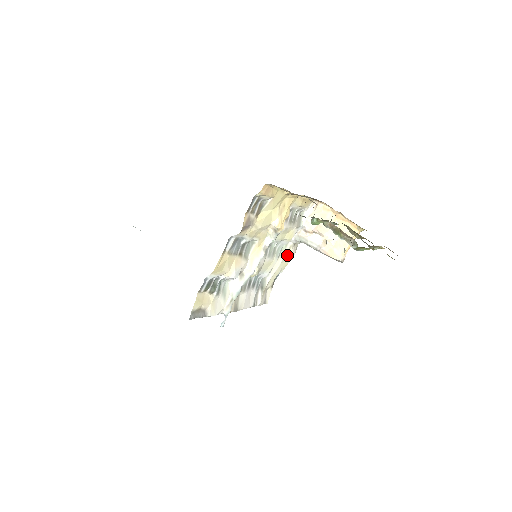
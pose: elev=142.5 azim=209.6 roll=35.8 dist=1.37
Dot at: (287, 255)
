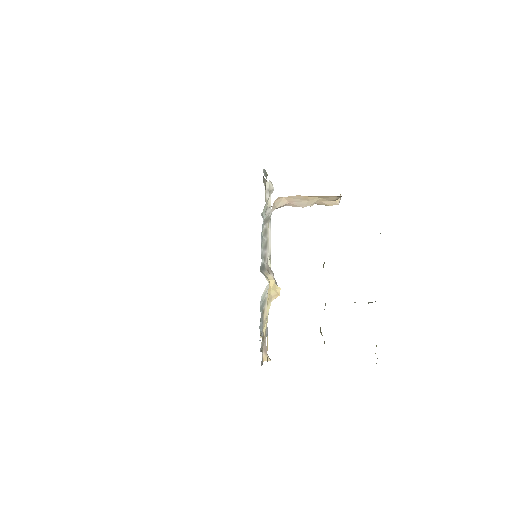
Dot at: occluded
